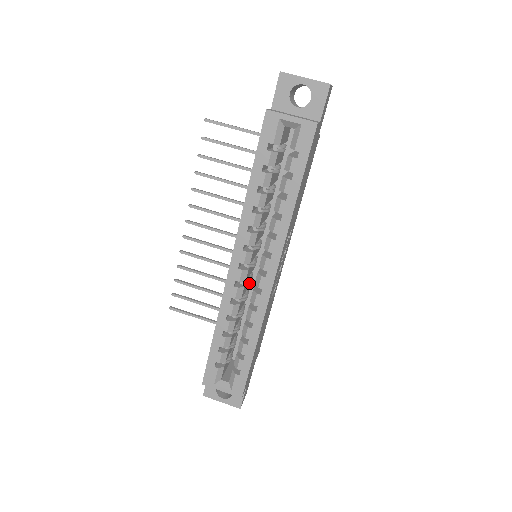
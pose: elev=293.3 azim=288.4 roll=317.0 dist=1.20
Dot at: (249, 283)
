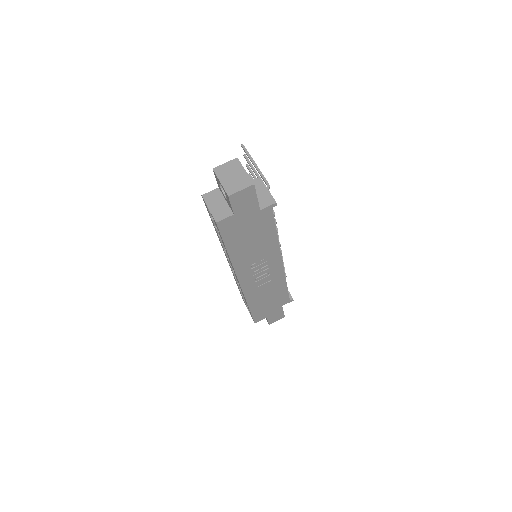
Dot at: occluded
